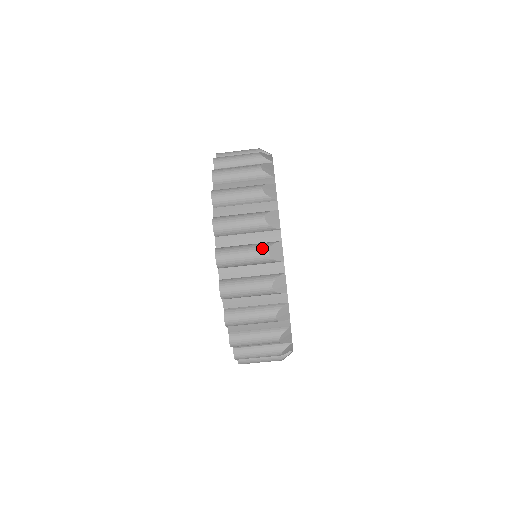
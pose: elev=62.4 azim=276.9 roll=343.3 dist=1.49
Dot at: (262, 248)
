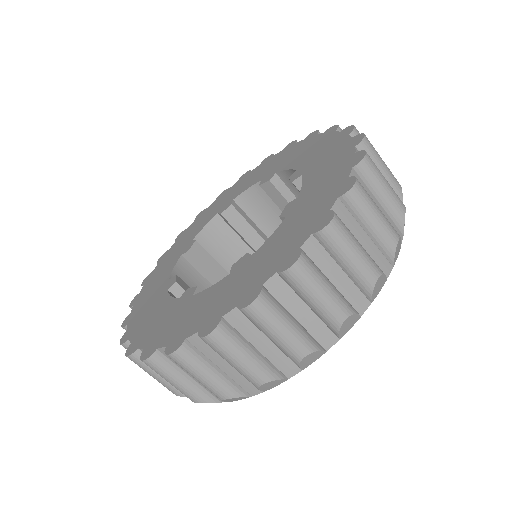
Dot at: (305, 345)
